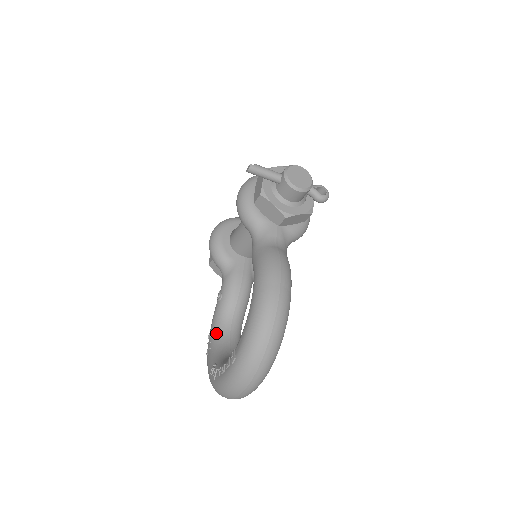
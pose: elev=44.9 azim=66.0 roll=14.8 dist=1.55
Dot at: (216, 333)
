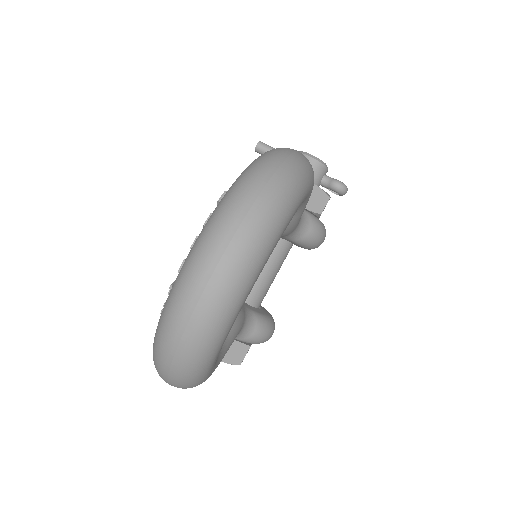
Dot at: occluded
